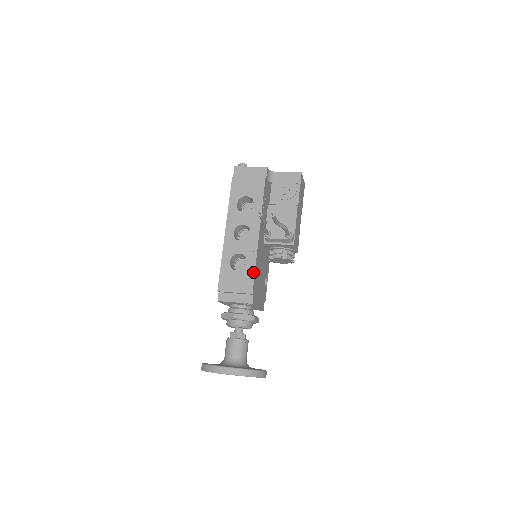
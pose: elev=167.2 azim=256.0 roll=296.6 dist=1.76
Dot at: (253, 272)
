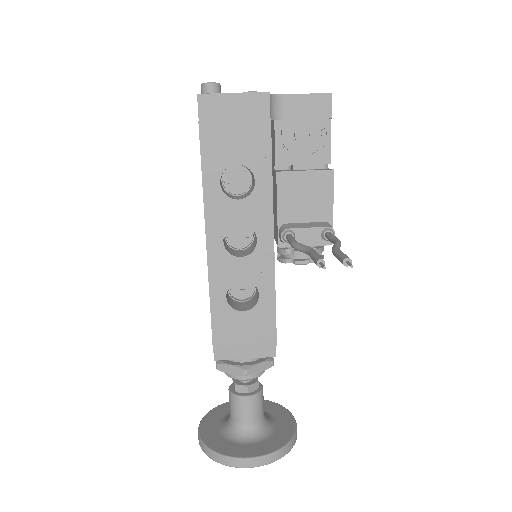
Dot at: (273, 310)
